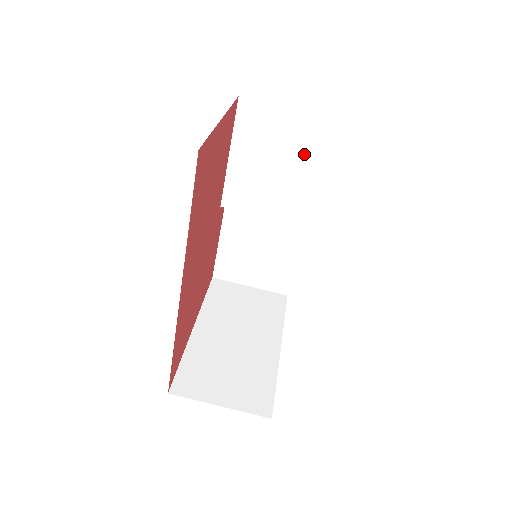
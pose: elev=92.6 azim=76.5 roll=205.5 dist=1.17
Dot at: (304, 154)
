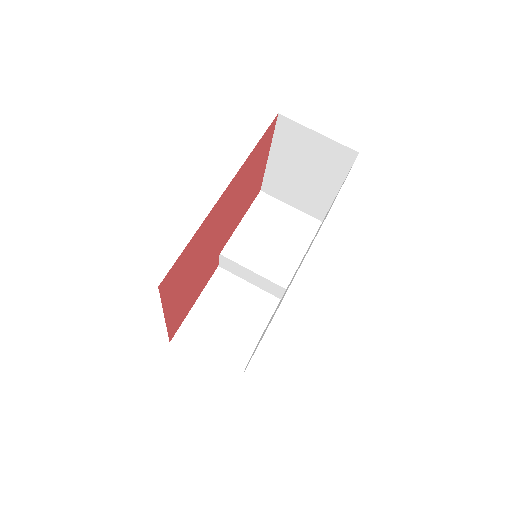
Dot at: (294, 235)
